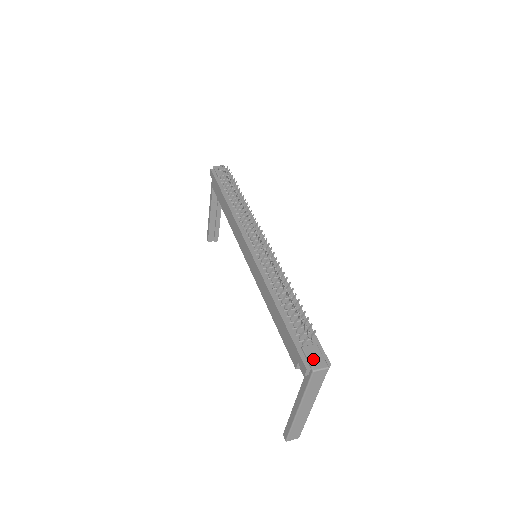
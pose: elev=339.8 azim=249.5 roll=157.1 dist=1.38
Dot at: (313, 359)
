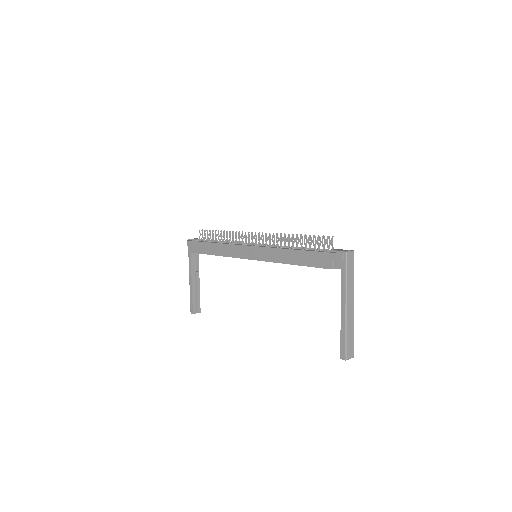
Dot at: occluded
